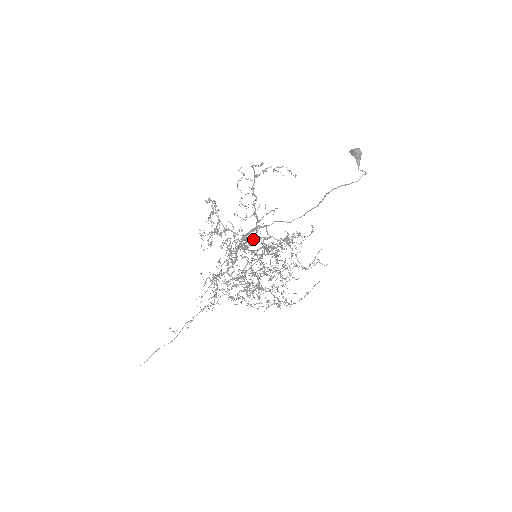
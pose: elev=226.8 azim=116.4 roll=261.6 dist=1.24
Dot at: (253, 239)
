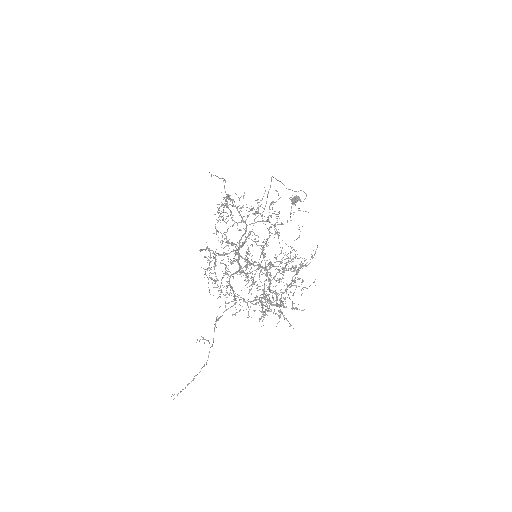
Dot at: (240, 222)
